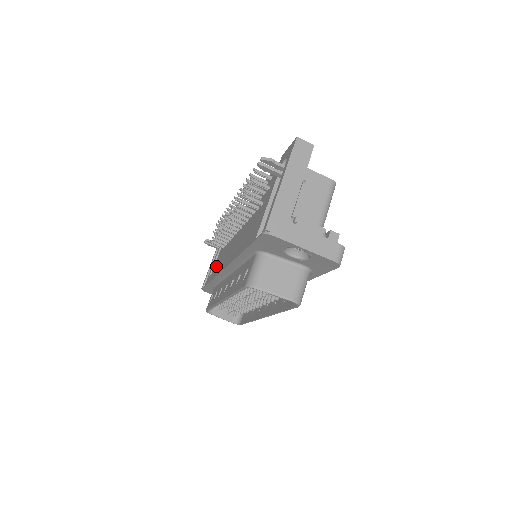
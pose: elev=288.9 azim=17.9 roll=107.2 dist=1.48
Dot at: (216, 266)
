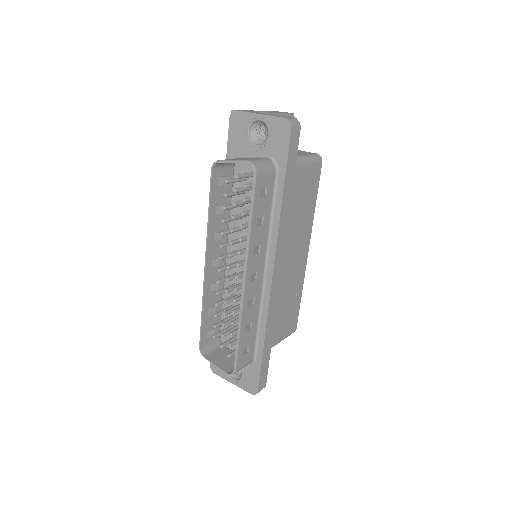
Dot at: occluded
